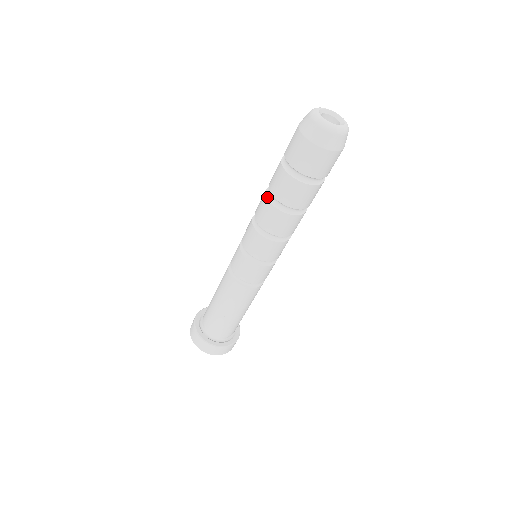
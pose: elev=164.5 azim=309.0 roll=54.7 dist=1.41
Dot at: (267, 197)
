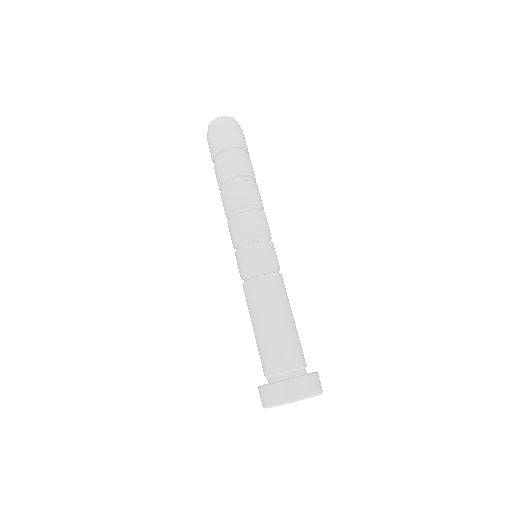
Dot at: (230, 184)
